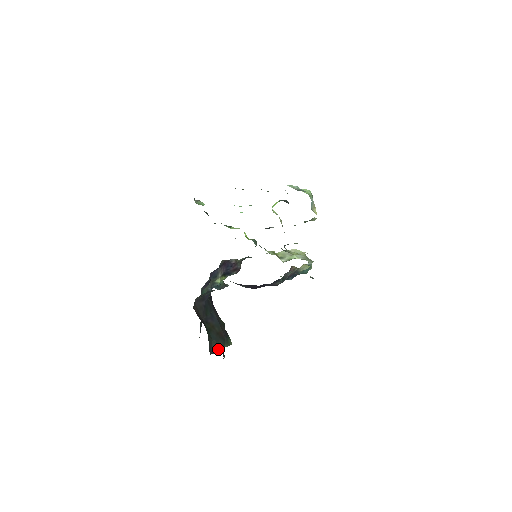
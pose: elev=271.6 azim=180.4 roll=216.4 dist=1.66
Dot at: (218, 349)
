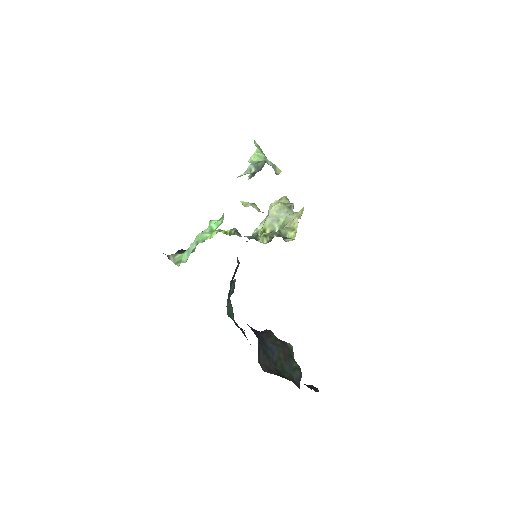
Dot at: (299, 375)
